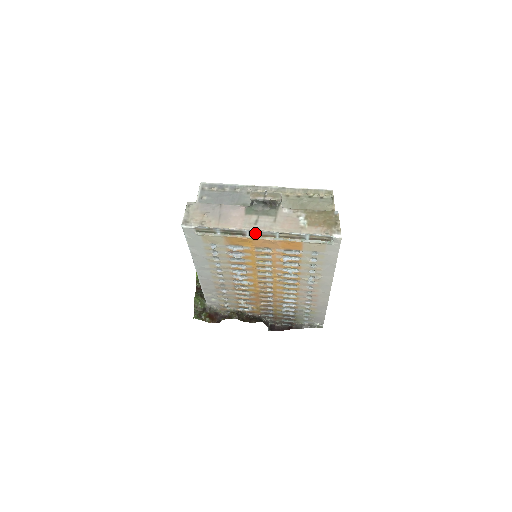
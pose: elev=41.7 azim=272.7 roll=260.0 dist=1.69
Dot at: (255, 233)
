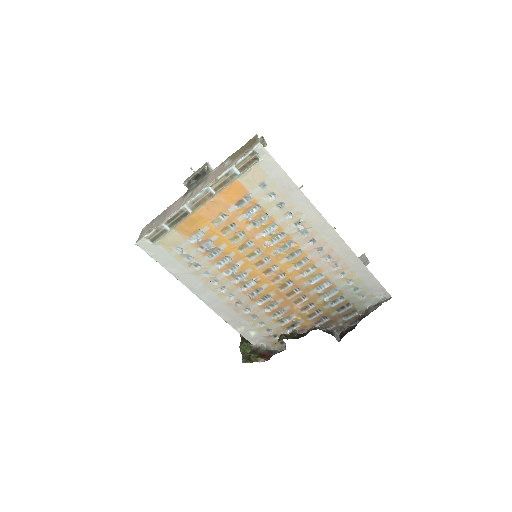
Dot at: (193, 204)
